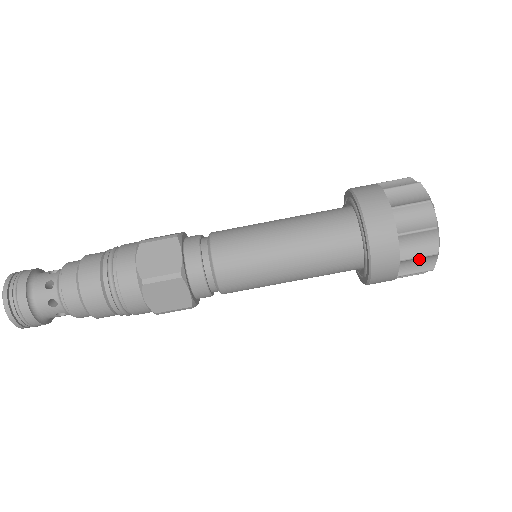
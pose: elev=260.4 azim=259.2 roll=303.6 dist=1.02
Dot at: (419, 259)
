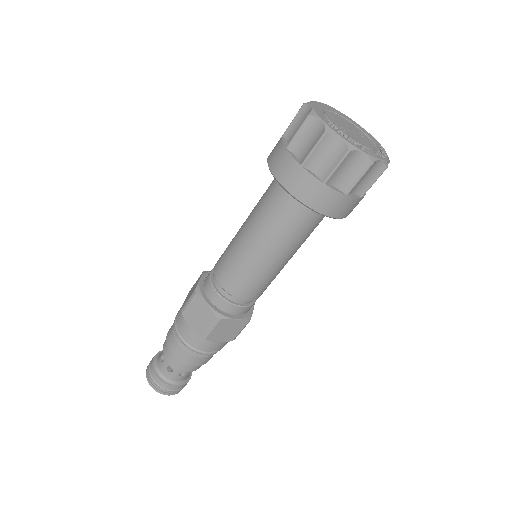
Dot at: occluded
